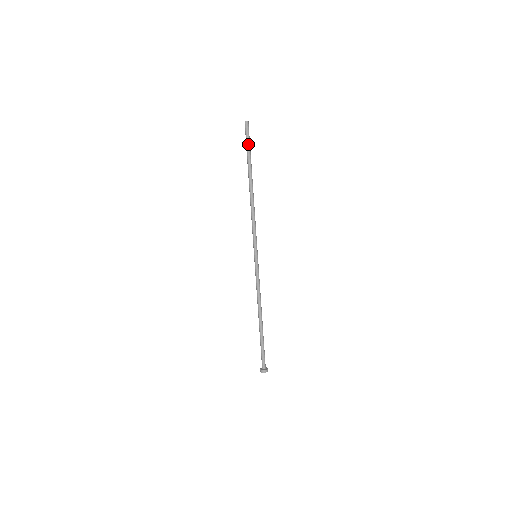
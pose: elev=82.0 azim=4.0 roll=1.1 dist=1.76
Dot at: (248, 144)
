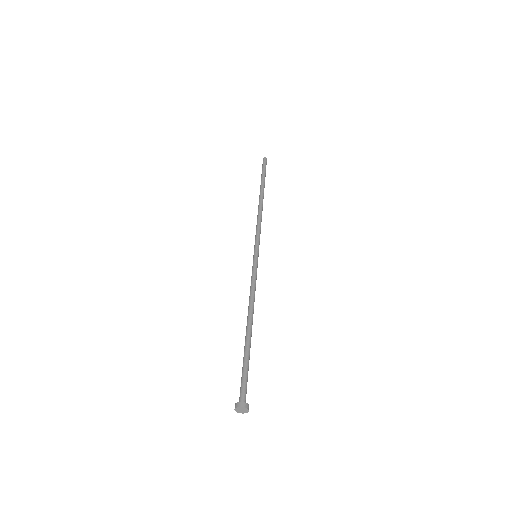
Dot at: (265, 171)
